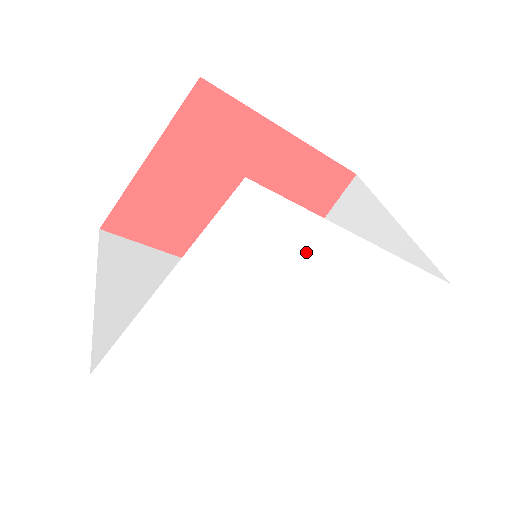
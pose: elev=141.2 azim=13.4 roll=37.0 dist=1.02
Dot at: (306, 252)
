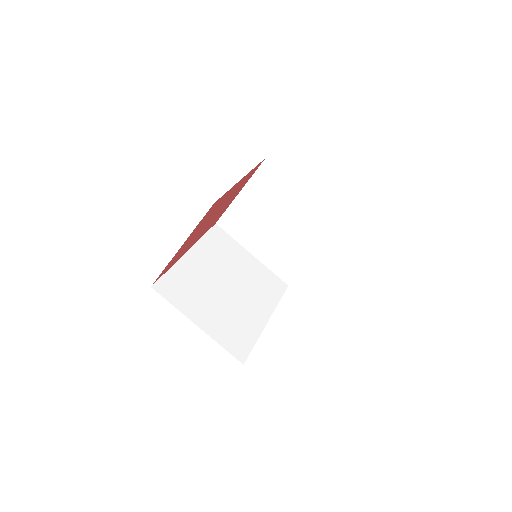
Dot at: occluded
